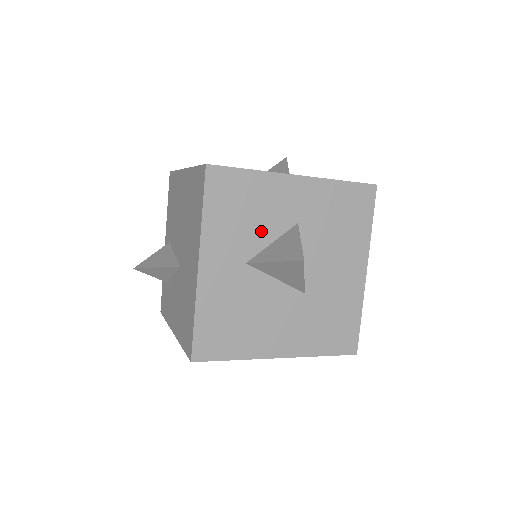
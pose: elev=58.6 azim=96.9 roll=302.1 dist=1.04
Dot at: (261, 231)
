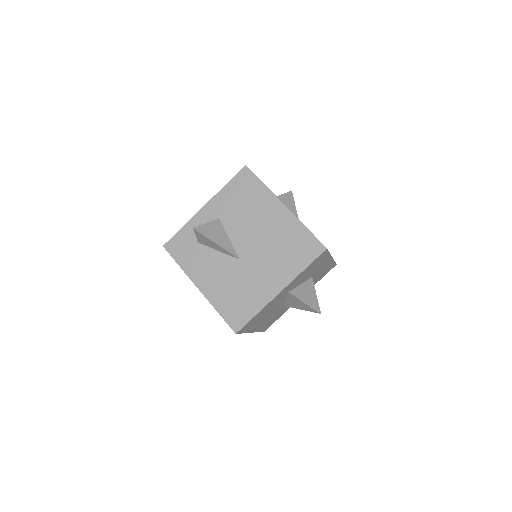
Dot at: (304, 279)
